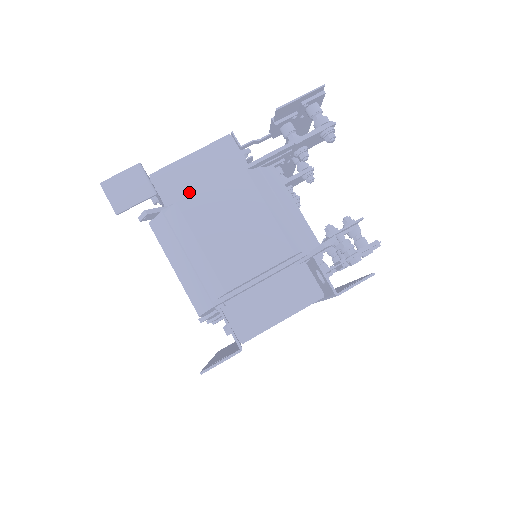
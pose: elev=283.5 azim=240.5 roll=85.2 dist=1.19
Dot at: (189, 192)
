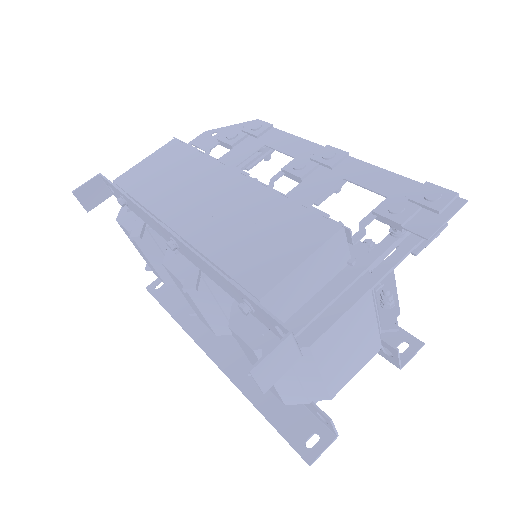
Dot at: (295, 304)
